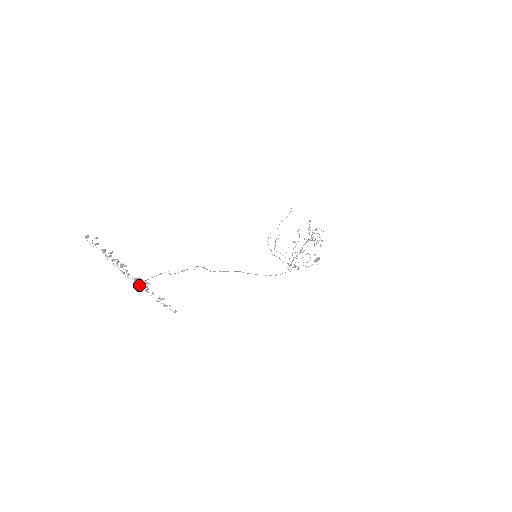
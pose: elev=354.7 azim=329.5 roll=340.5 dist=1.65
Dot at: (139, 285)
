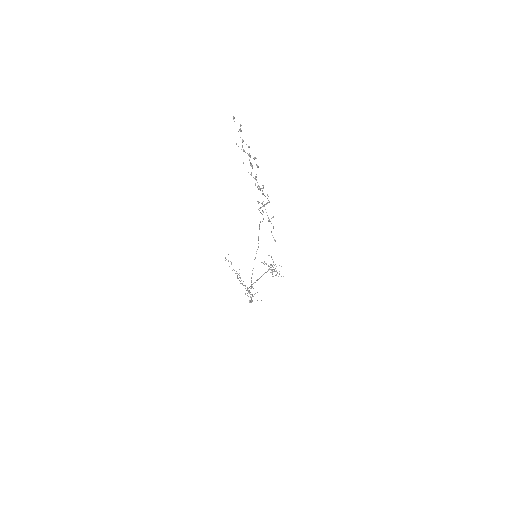
Dot at: occluded
